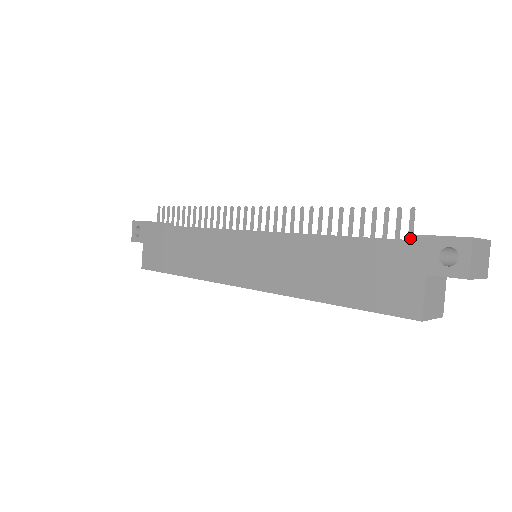
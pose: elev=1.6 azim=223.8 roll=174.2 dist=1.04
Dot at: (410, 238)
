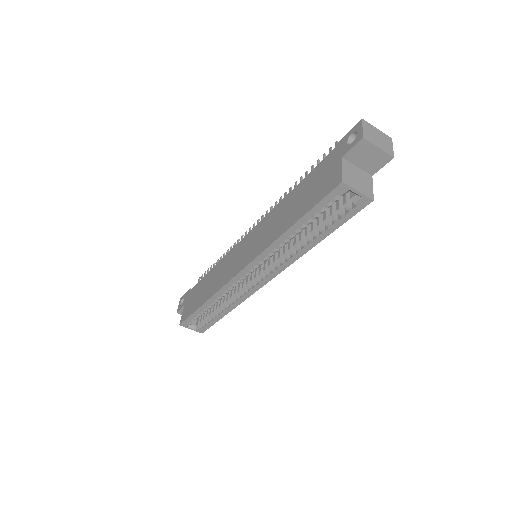
Dot at: occluded
